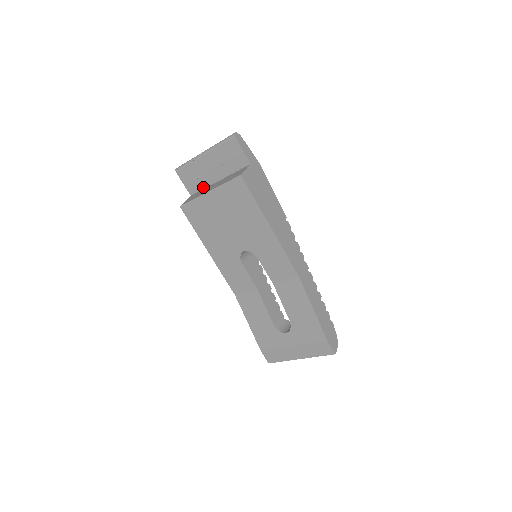
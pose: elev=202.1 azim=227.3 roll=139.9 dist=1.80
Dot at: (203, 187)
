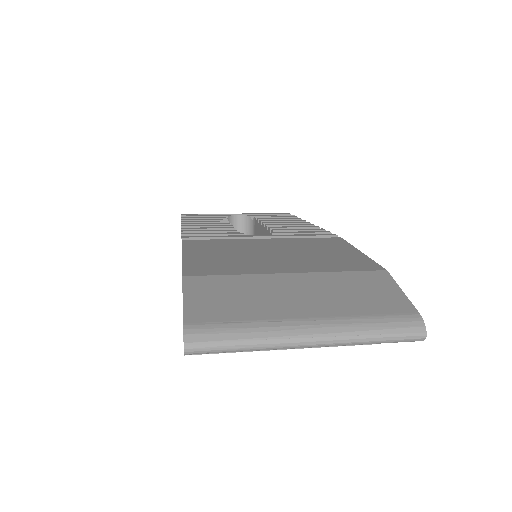
Dot at: occluded
